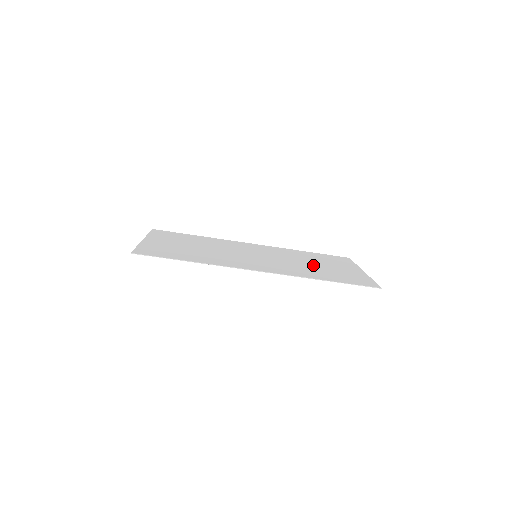
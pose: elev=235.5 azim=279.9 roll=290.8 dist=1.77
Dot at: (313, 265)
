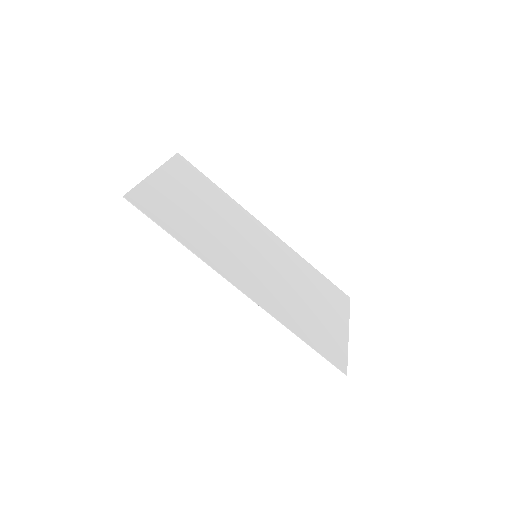
Dot at: (304, 300)
